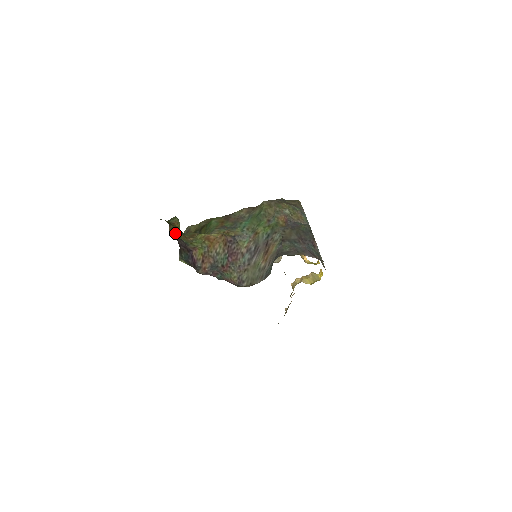
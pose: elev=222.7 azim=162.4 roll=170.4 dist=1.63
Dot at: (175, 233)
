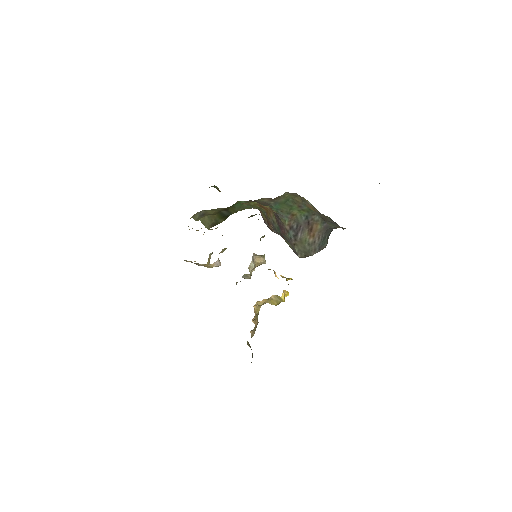
Dot at: occluded
